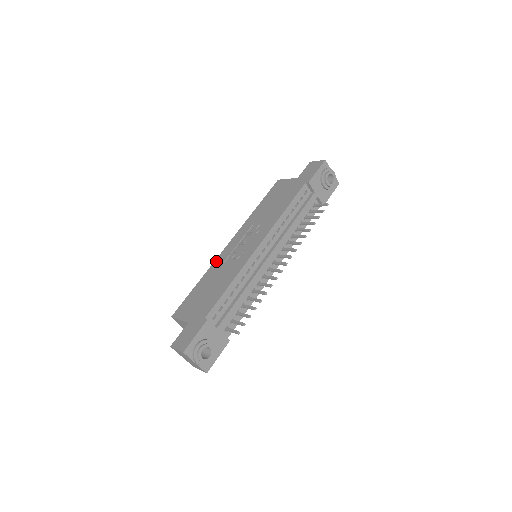
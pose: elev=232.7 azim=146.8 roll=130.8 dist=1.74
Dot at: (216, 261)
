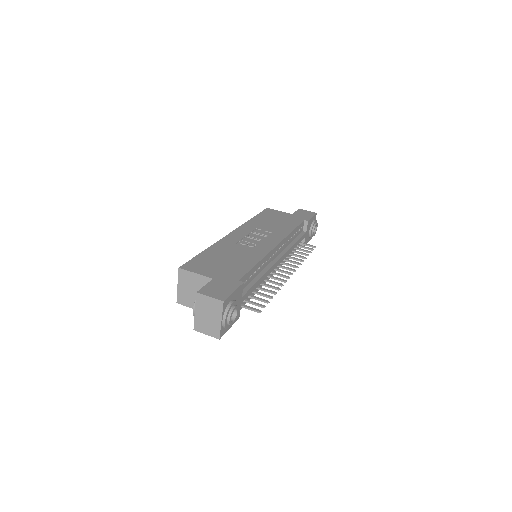
Dot at: (222, 240)
